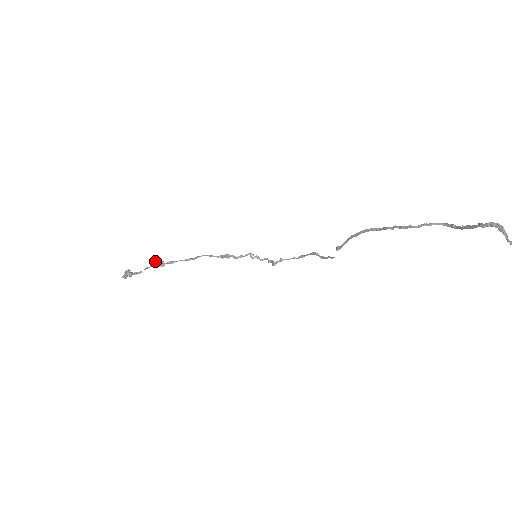
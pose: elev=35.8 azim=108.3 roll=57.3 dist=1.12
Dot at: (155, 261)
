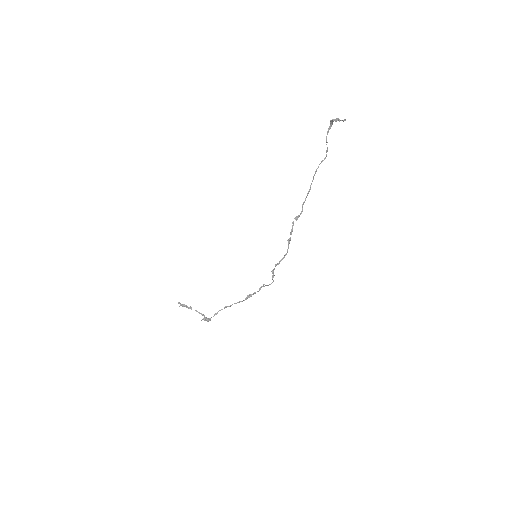
Dot at: (205, 318)
